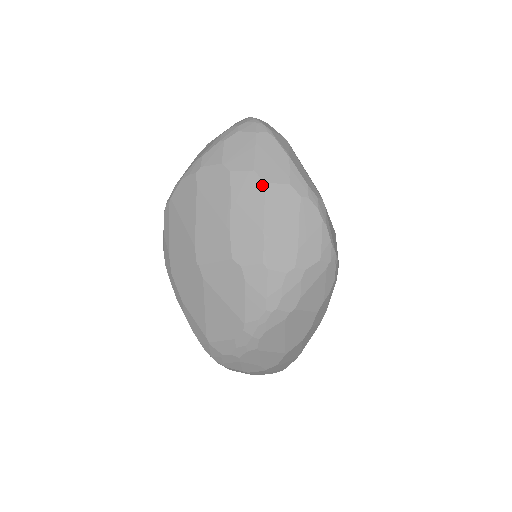
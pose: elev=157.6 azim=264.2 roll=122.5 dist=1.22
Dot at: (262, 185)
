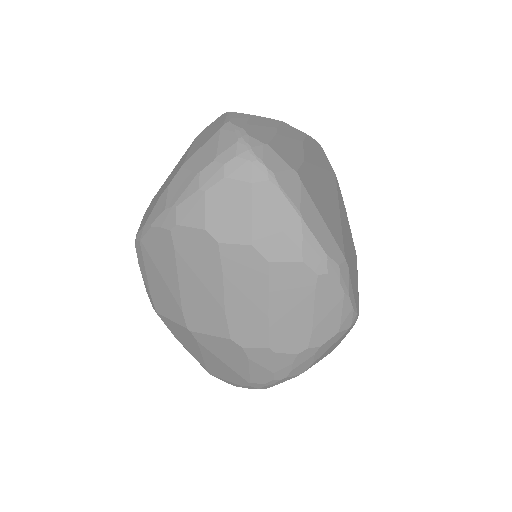
Dot at: (264, 265)
